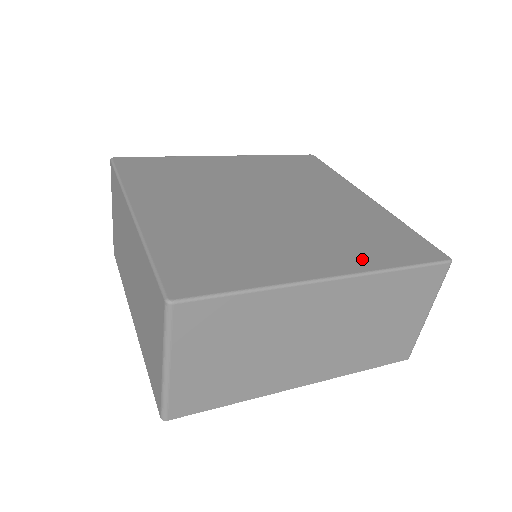
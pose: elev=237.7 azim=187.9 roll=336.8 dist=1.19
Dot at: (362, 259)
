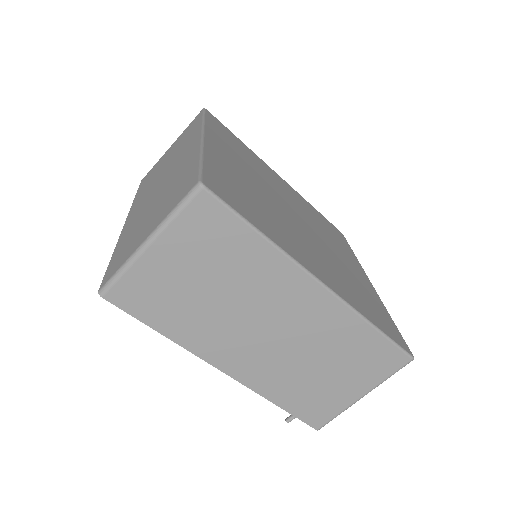
Dot at: (350, 297)
